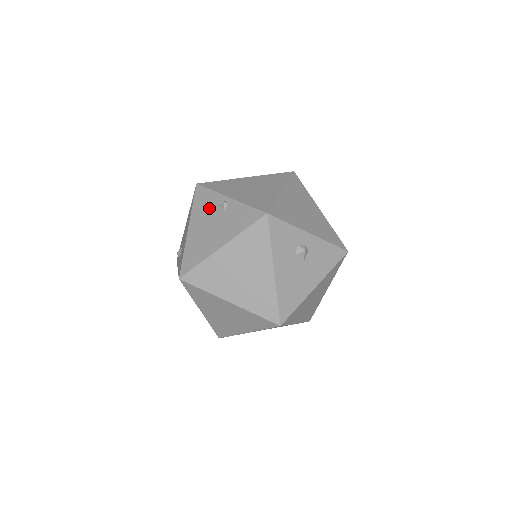
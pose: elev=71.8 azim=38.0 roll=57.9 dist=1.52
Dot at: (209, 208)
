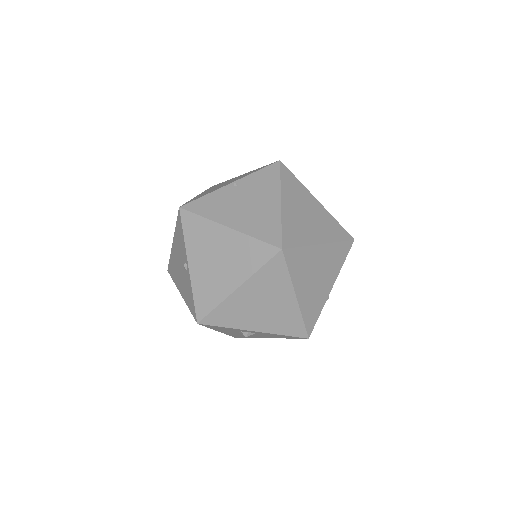
Dot at: (180, 250)
